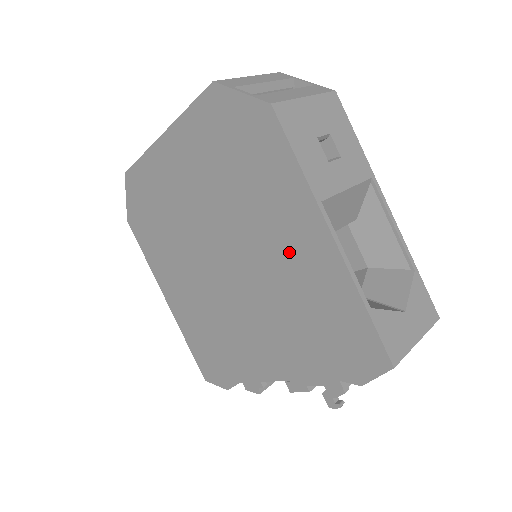
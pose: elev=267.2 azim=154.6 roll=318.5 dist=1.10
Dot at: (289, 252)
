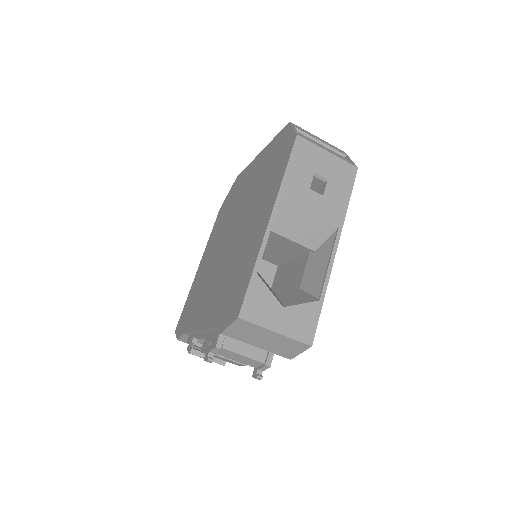
Dot at: (253, 229)
